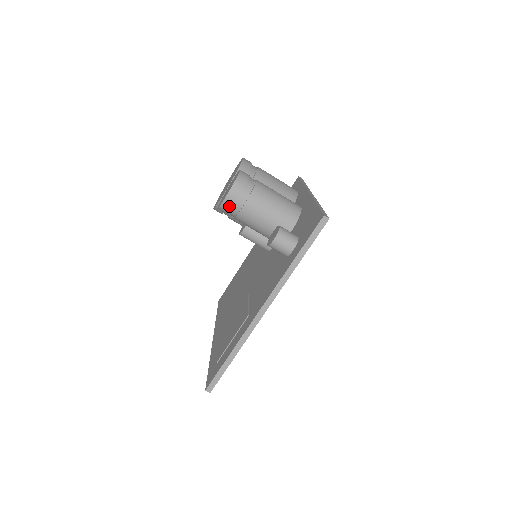
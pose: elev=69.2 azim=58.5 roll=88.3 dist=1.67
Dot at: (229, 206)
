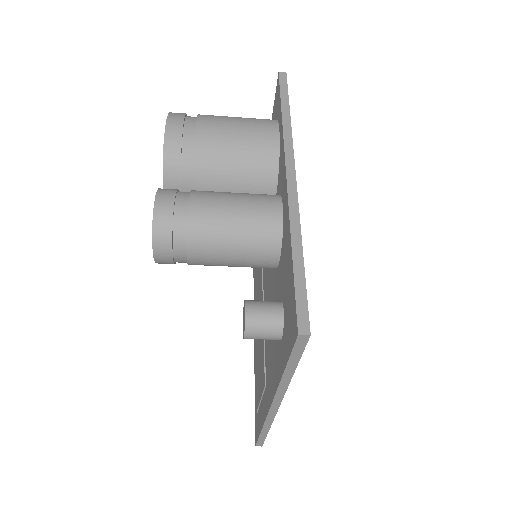
Dot at: (168, 263)
